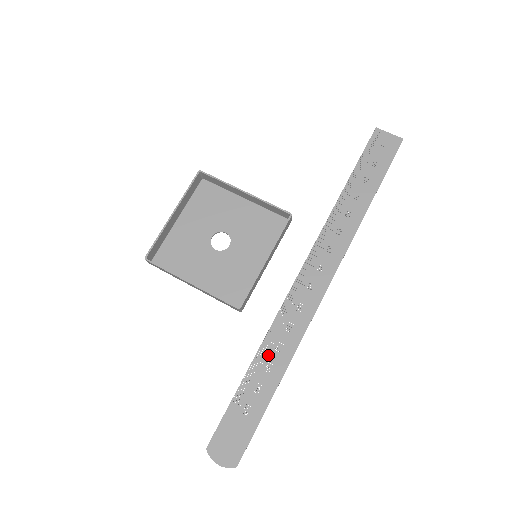
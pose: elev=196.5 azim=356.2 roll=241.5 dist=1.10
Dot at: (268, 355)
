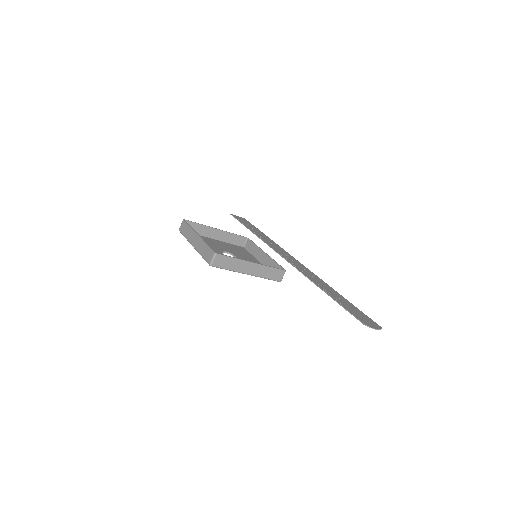
Dot at: (321, 285)
